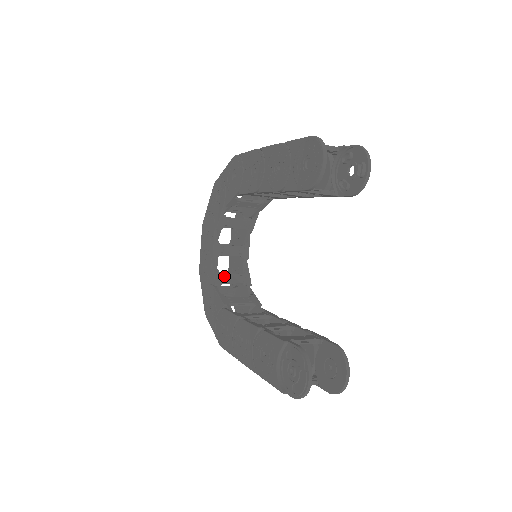
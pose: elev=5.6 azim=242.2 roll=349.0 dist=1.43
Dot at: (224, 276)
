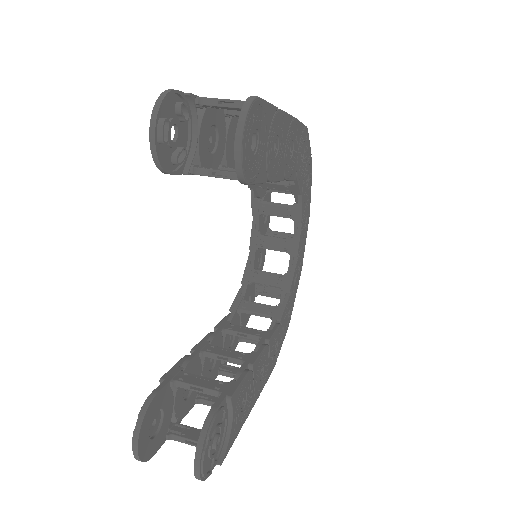
Dot at: (257, 274)
